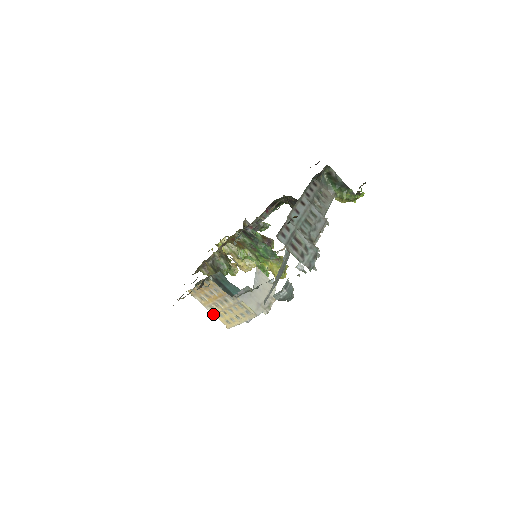
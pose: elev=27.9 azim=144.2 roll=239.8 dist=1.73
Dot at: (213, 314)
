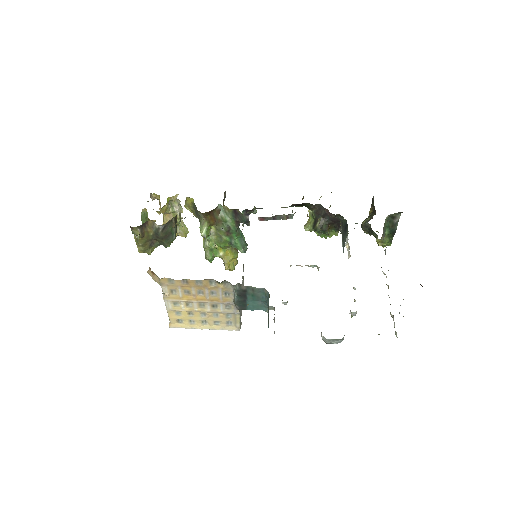
Dot at: (167, 309)
